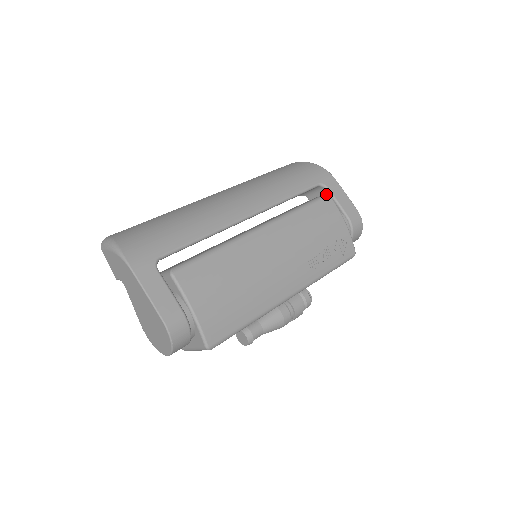
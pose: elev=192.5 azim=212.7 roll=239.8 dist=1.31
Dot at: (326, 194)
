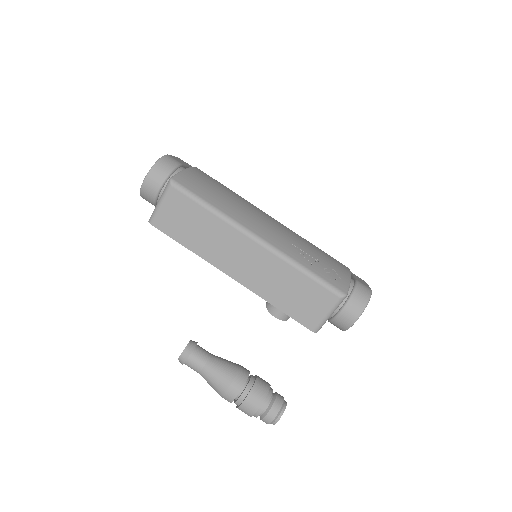
Dot at: occluded
